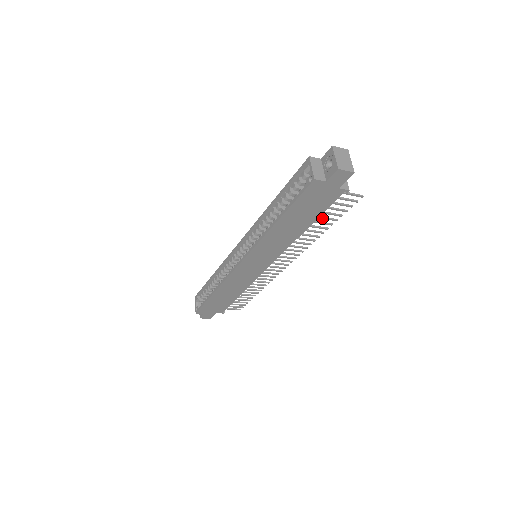
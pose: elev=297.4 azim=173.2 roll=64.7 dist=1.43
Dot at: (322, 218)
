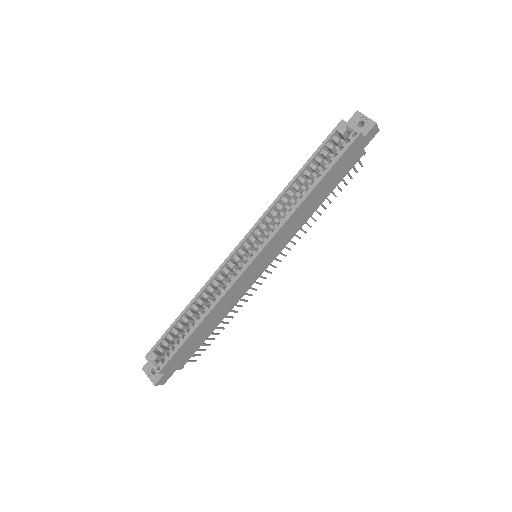
Dot at: (332, 192)
